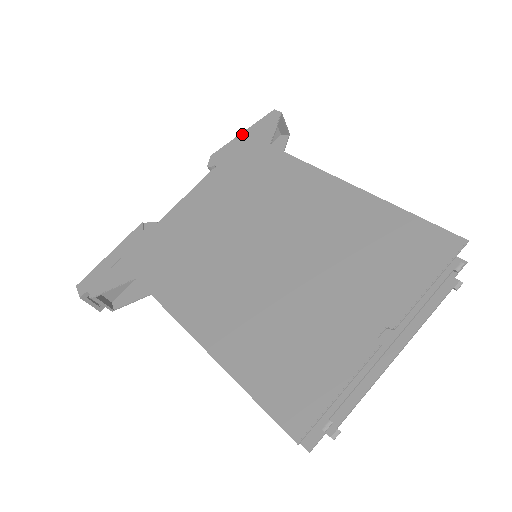
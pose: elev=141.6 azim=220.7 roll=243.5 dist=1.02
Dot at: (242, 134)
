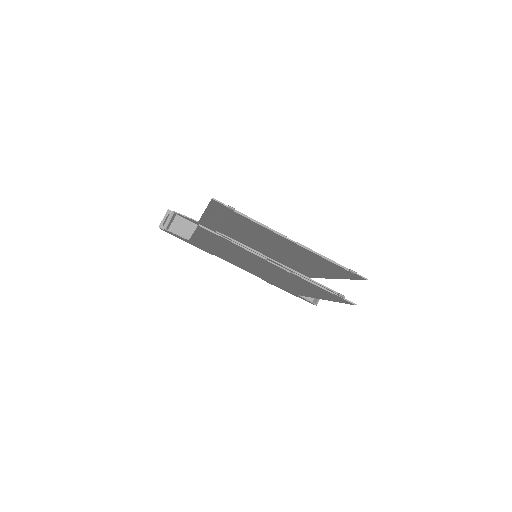
Dot at: occluded
